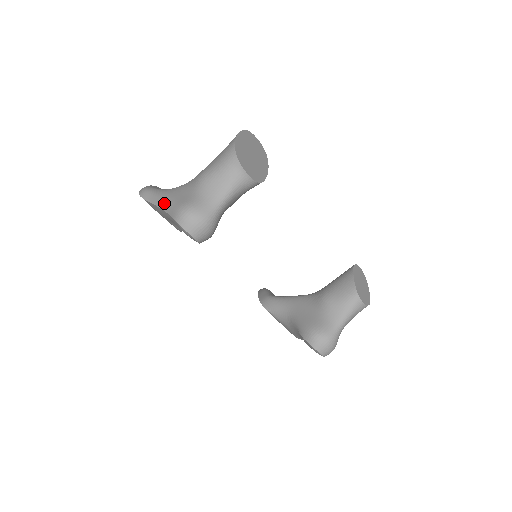
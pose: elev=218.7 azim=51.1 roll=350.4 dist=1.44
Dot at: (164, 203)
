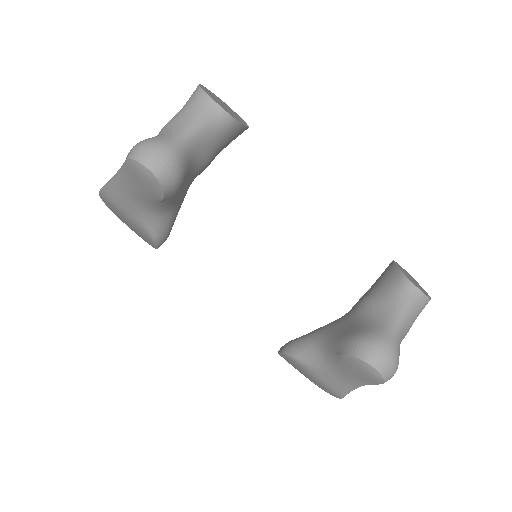
Dot at: occluded
